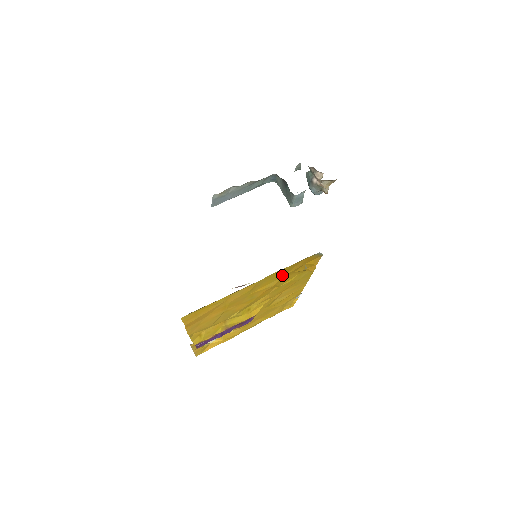
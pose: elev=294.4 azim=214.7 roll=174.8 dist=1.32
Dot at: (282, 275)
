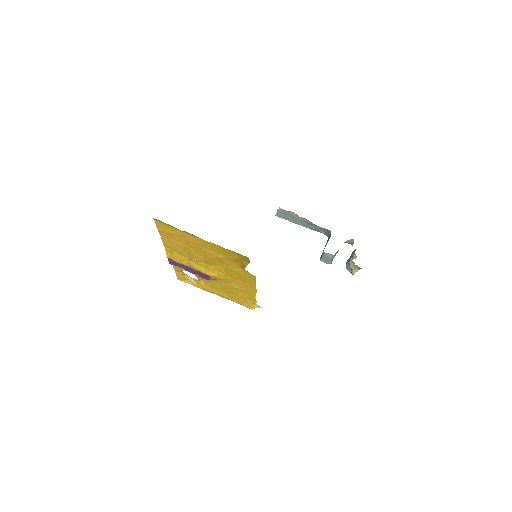
Dot at: (225, 254)
